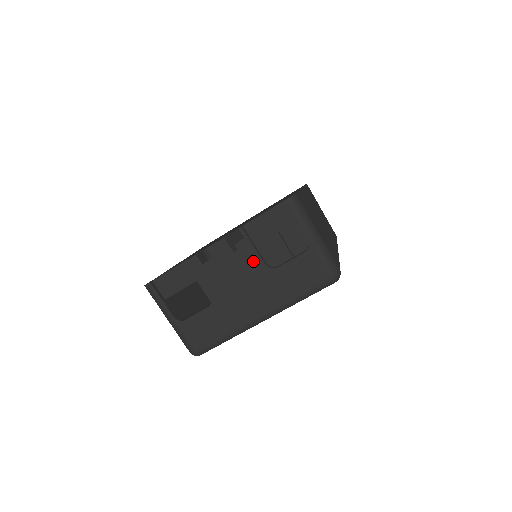
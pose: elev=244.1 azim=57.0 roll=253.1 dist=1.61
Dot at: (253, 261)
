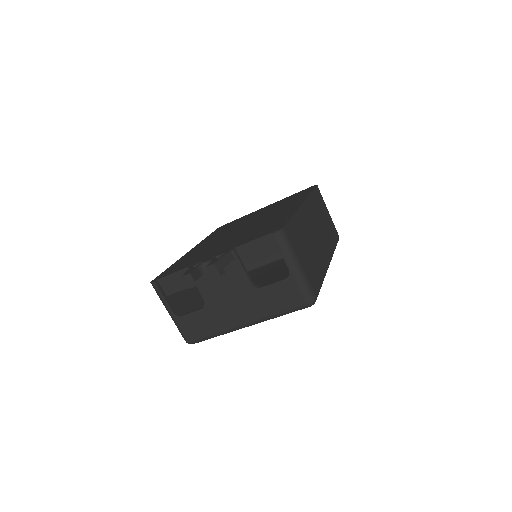
Dot at: (241, 279)
